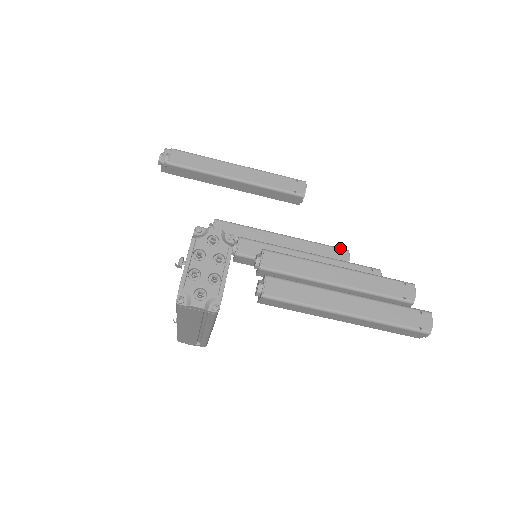
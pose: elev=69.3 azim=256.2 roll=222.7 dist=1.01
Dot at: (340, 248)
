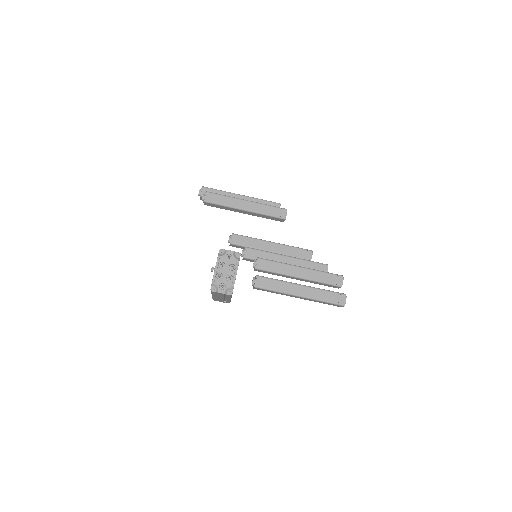
Dot at: (307, 250)
